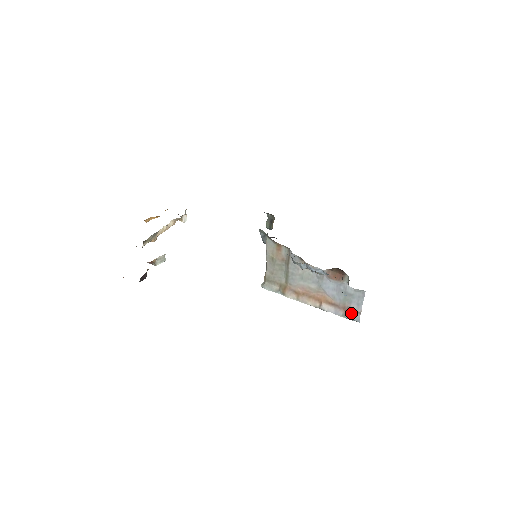
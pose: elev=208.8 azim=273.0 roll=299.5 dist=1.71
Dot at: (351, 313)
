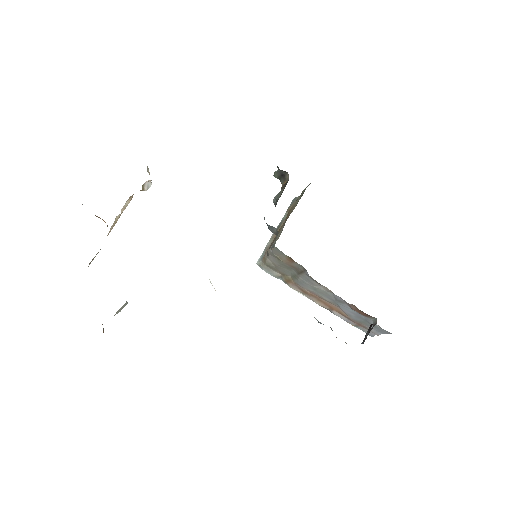
Dot at: (366, 329)
